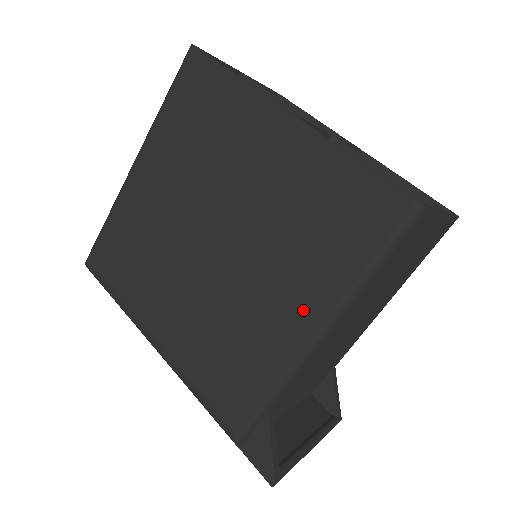
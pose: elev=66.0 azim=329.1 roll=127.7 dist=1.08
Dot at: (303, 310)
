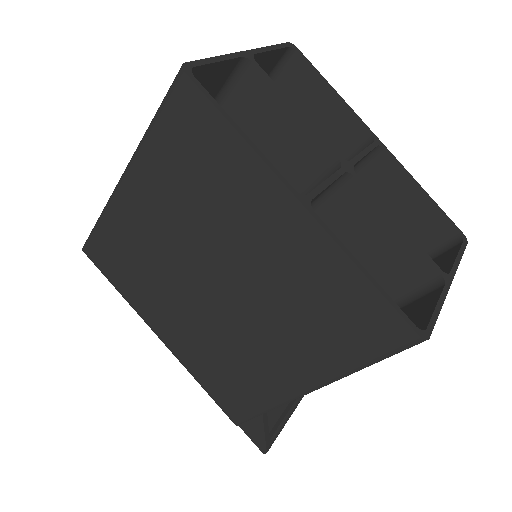
Dot at: (299, 371)
